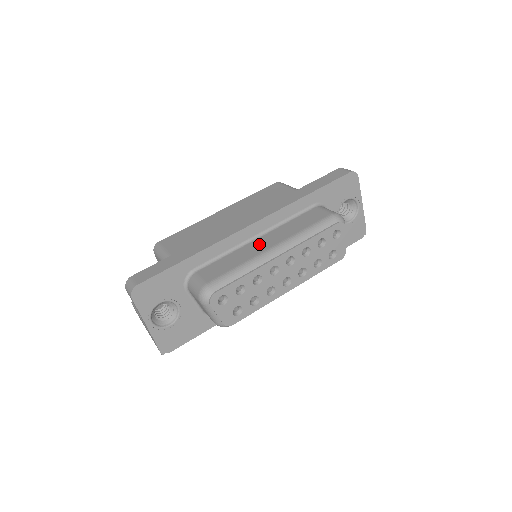
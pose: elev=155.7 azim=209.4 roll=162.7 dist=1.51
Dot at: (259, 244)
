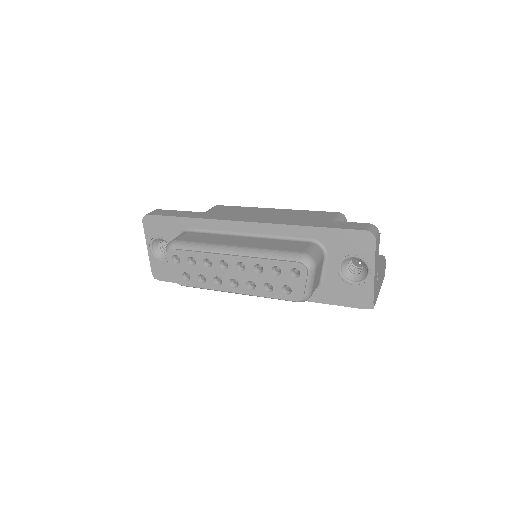
Dot at: (236, 240)
